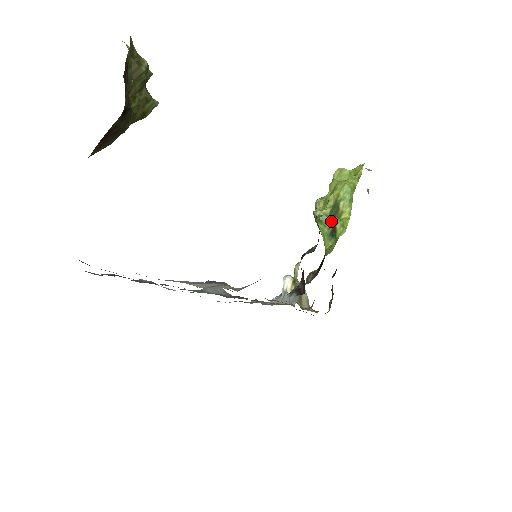
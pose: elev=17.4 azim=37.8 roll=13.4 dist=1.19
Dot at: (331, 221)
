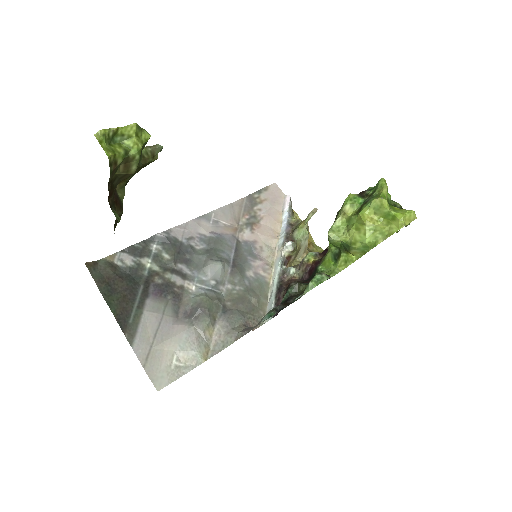
Dot at: (340, 249)
